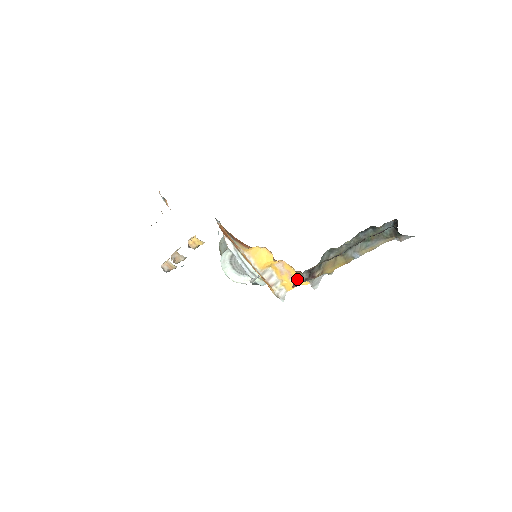
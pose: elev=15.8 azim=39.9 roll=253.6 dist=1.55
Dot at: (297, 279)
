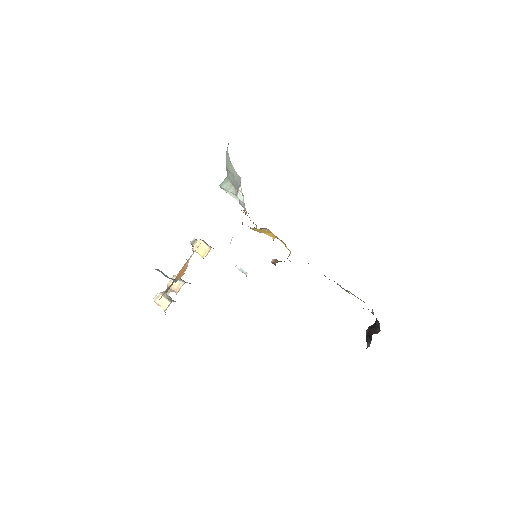
Dot at: (283, 243)
